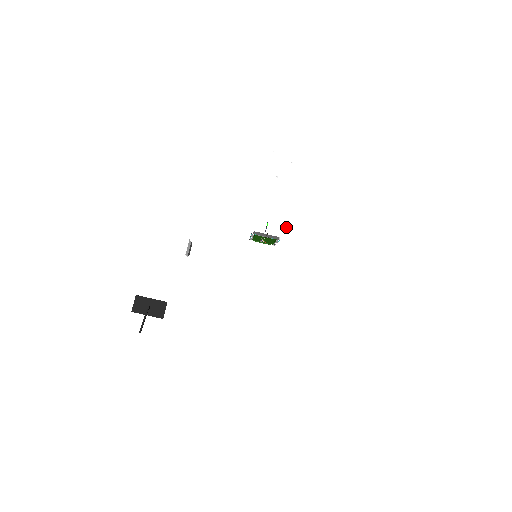
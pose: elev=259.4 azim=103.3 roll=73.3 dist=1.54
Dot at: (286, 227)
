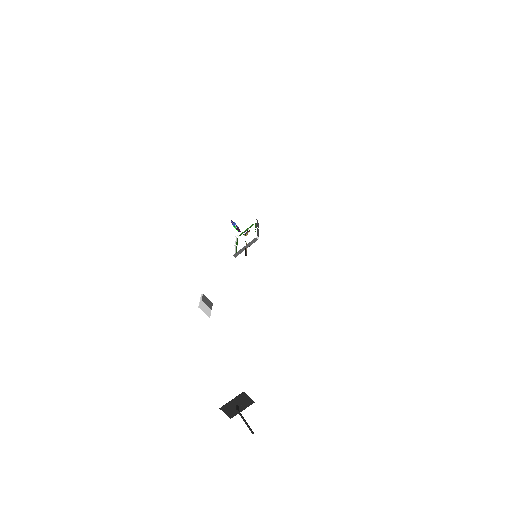
Dot at: occluded
